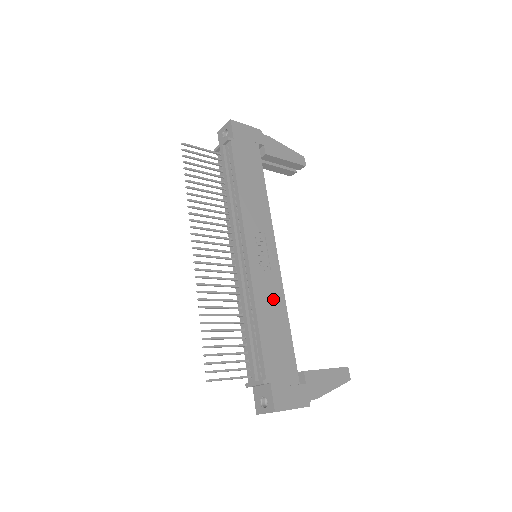
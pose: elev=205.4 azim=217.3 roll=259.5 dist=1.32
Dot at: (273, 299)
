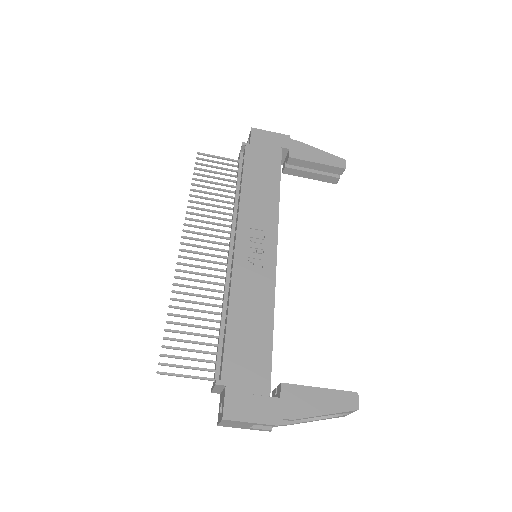
Dot at: (257, 297)
